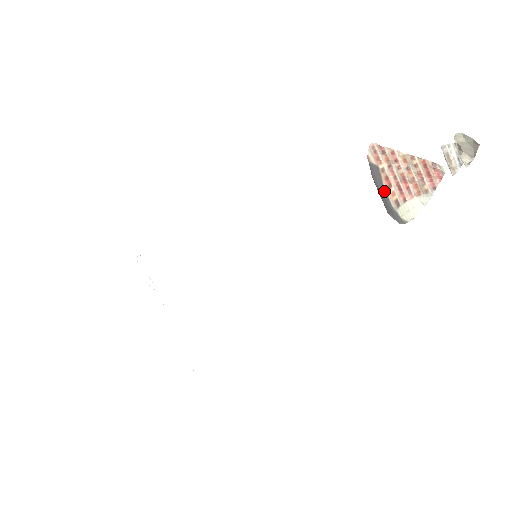
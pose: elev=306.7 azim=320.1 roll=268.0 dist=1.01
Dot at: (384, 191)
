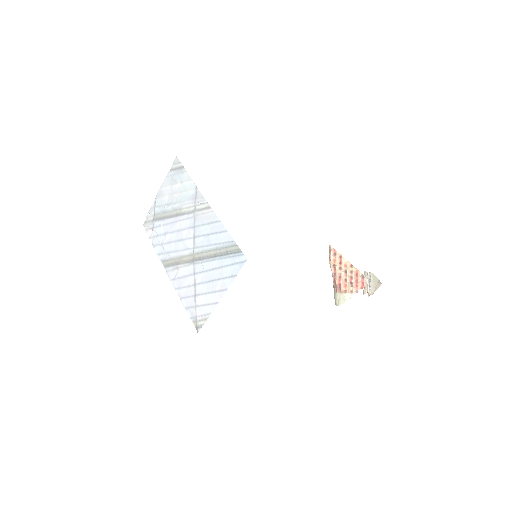
Dot at: occluded
